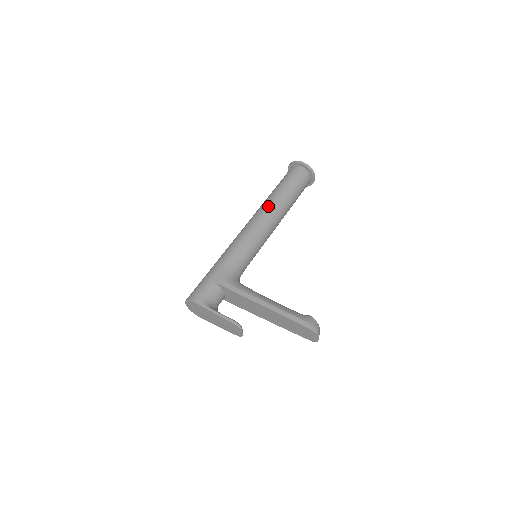
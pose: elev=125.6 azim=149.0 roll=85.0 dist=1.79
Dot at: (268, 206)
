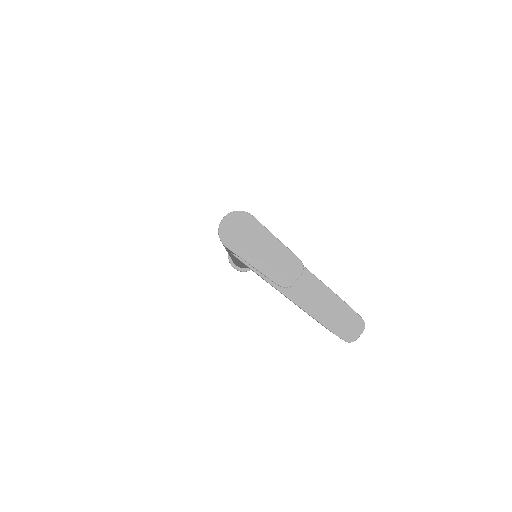
Dot at: occluded
